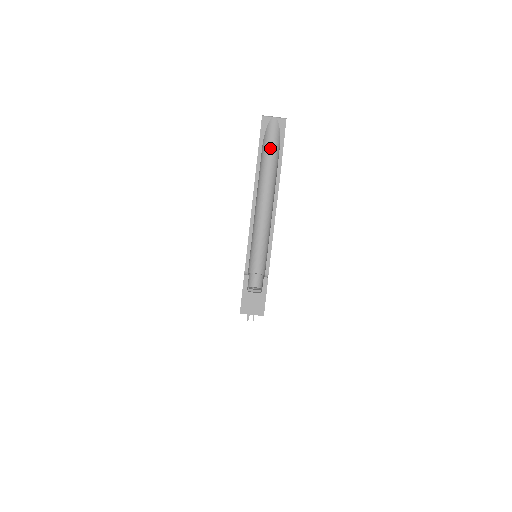
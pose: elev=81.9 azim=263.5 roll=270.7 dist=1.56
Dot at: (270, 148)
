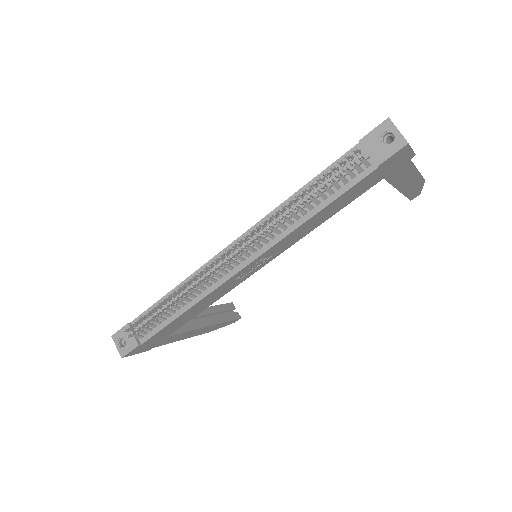
Dot at: occluded
